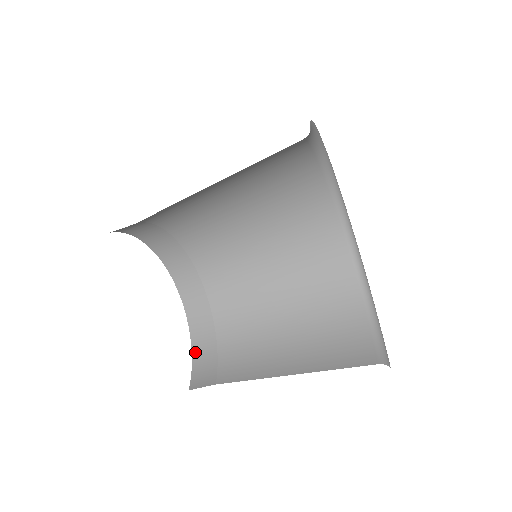
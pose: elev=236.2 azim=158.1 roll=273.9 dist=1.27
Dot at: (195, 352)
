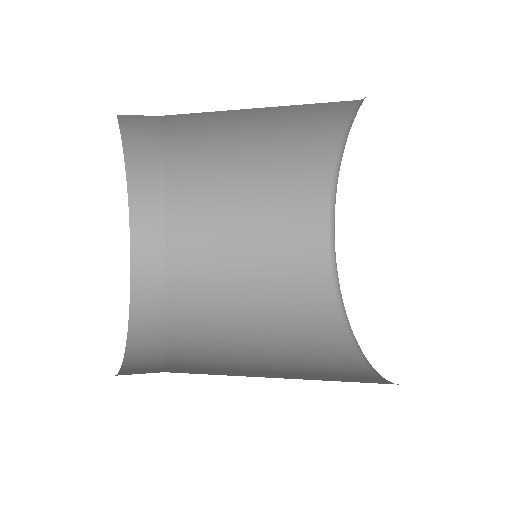
Dot at: (129, 361)
